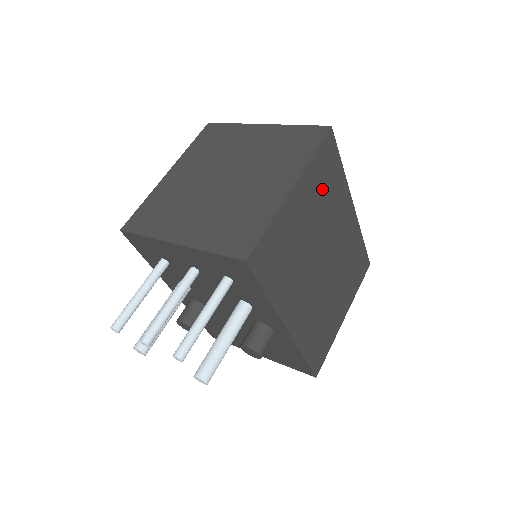
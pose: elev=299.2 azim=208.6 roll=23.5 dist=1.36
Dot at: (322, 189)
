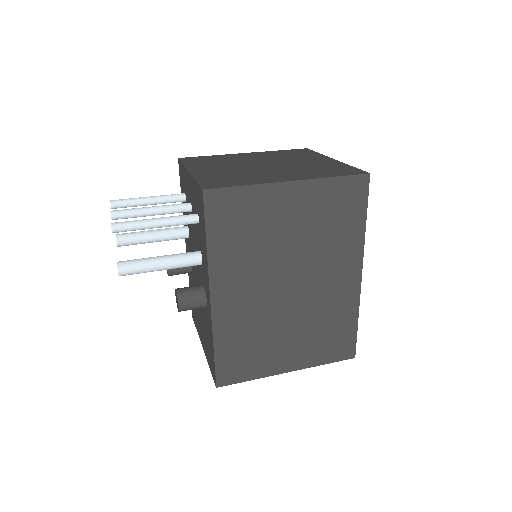
Dot at: (327, 217)
